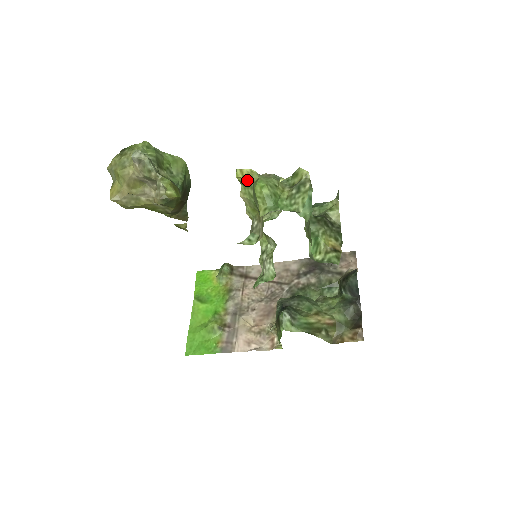
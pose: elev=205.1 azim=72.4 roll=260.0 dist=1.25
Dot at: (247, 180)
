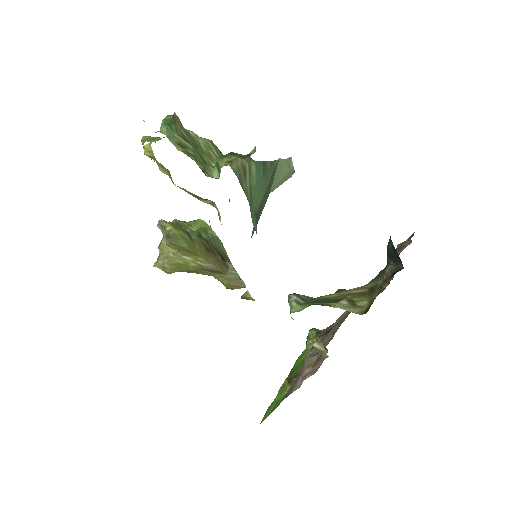
Dot at: (150, 151)
